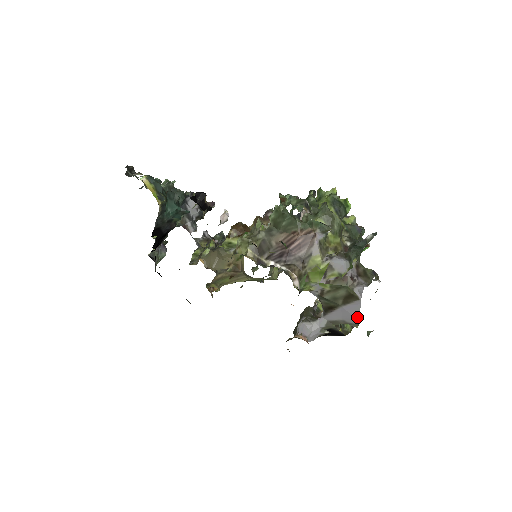
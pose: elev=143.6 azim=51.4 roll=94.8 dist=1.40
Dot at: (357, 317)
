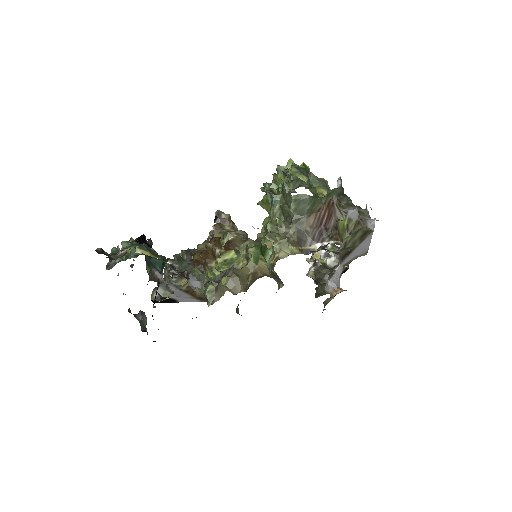
Dot at: (368, 246)
